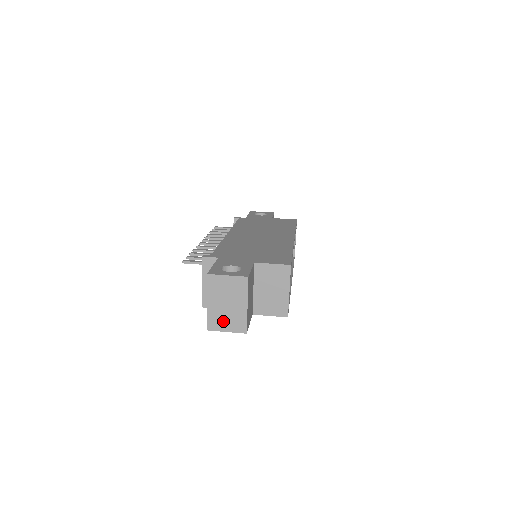
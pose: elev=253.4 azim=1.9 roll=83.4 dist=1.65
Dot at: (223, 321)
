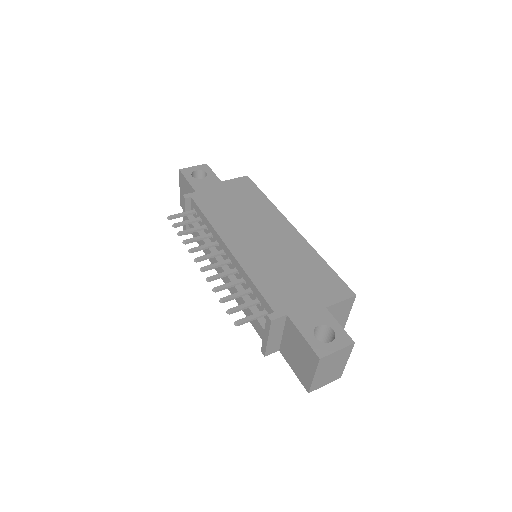
Dot at: (324, 381)
